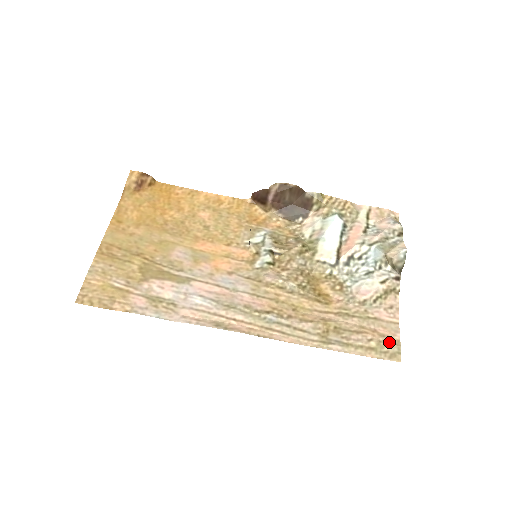
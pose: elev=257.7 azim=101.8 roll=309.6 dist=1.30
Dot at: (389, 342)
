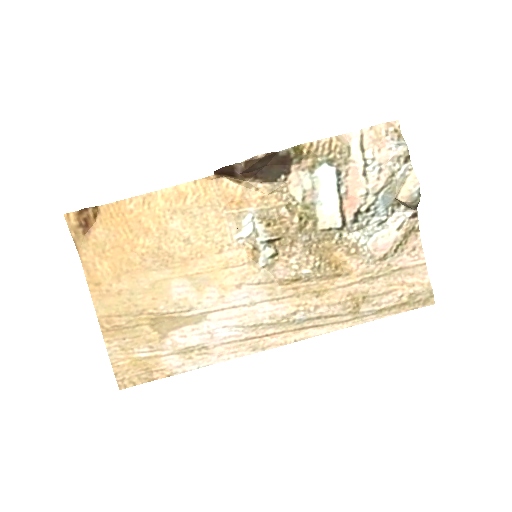
Dot at: (420, 291)
